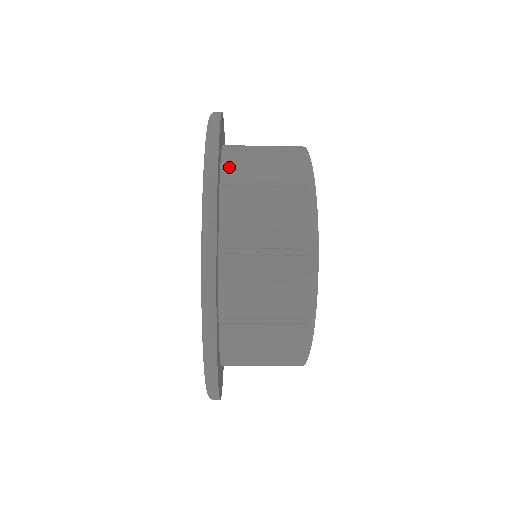
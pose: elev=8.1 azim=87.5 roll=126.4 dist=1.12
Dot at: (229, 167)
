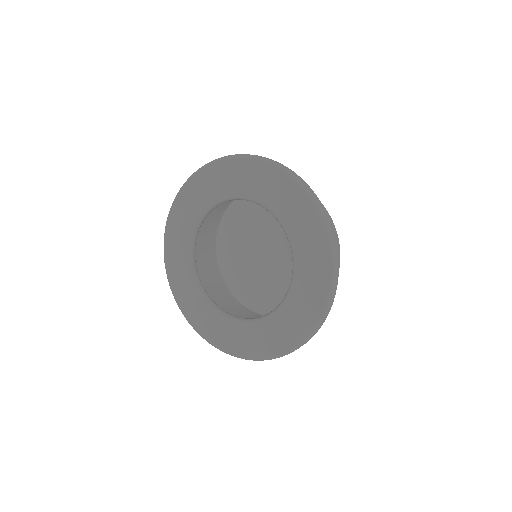
Dot at: occluded
